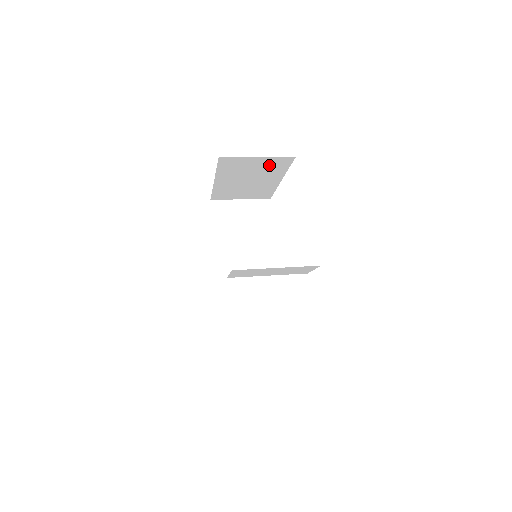
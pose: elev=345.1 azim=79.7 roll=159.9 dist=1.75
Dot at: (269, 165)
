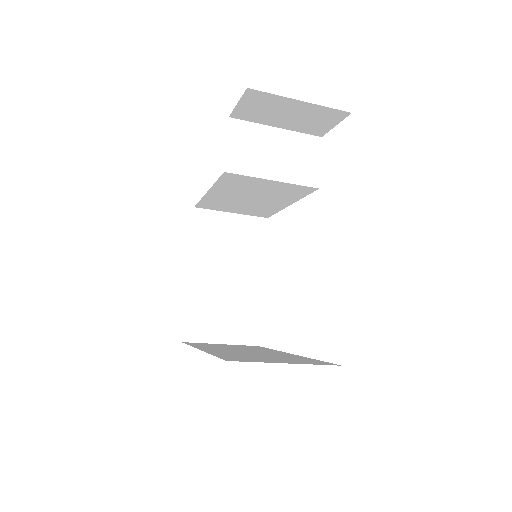
Dot at: (245, 236)
